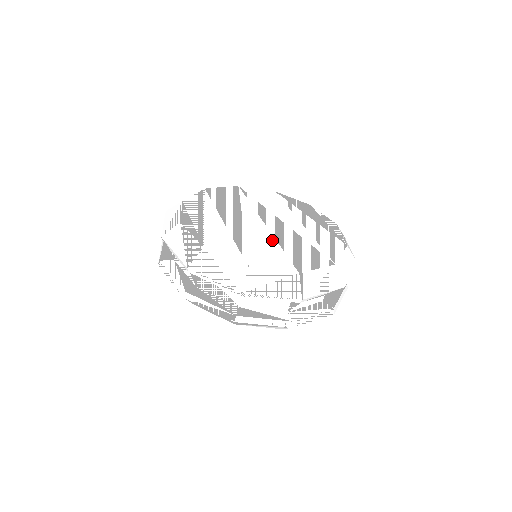
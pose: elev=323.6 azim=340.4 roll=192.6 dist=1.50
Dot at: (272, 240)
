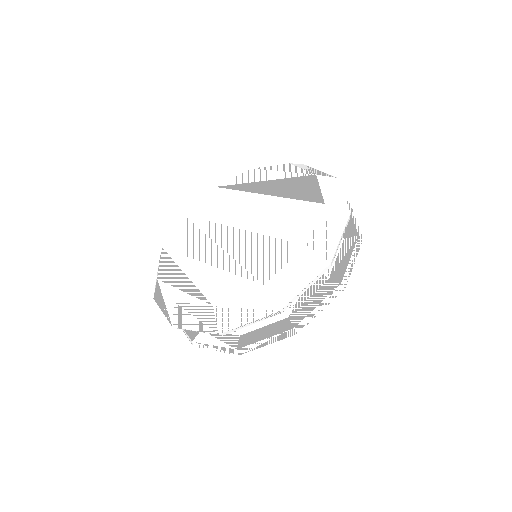
Dot at: (256, 237)
